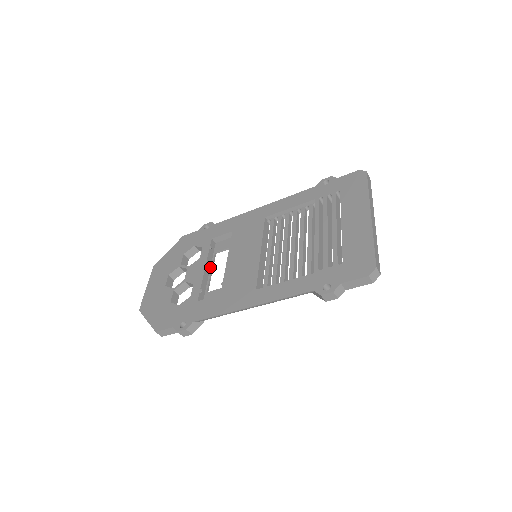
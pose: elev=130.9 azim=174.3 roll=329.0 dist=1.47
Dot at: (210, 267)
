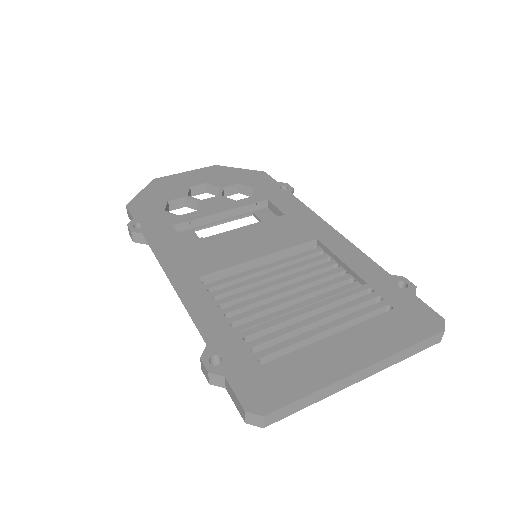
Dot at: (230, 217)
